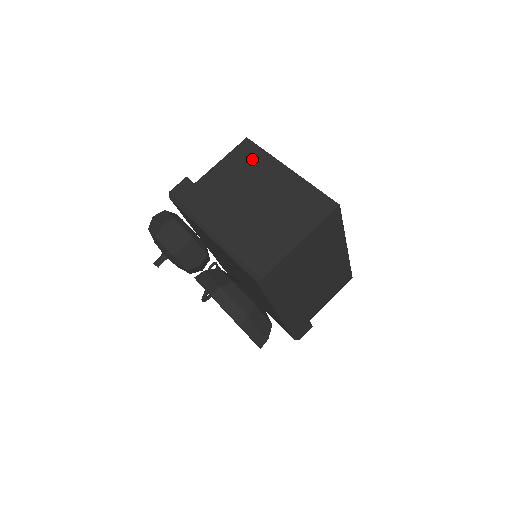
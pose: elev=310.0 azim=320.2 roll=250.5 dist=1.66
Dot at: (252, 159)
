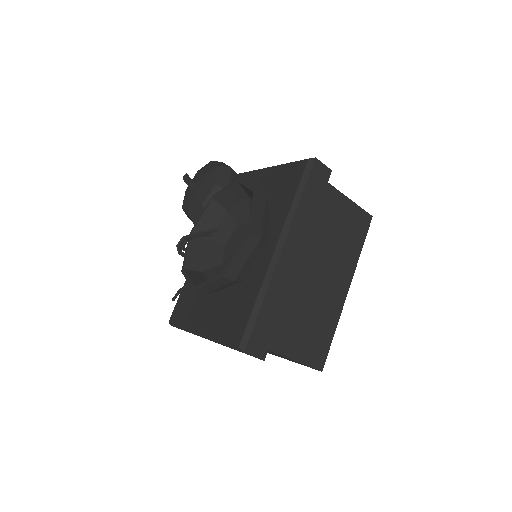
Dot at: occluded
